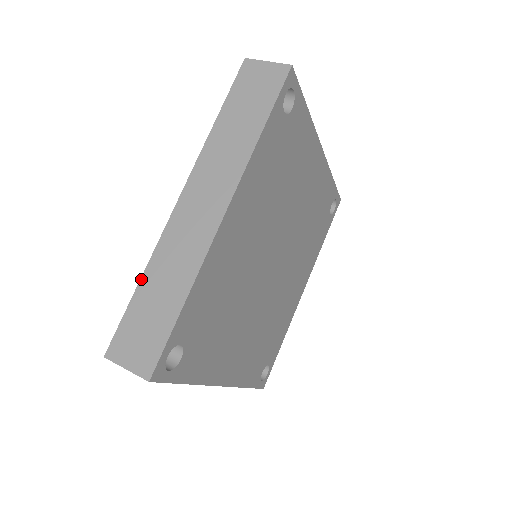
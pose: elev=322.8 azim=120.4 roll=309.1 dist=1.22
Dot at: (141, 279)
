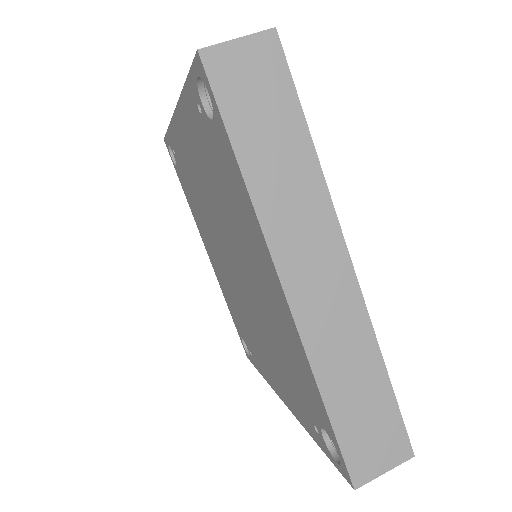
Dot at: (323, 399)
